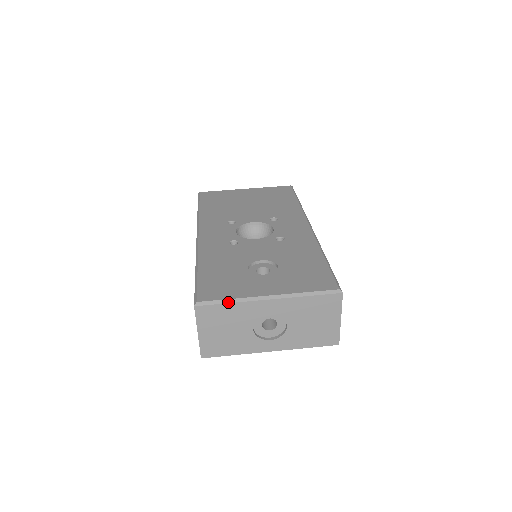
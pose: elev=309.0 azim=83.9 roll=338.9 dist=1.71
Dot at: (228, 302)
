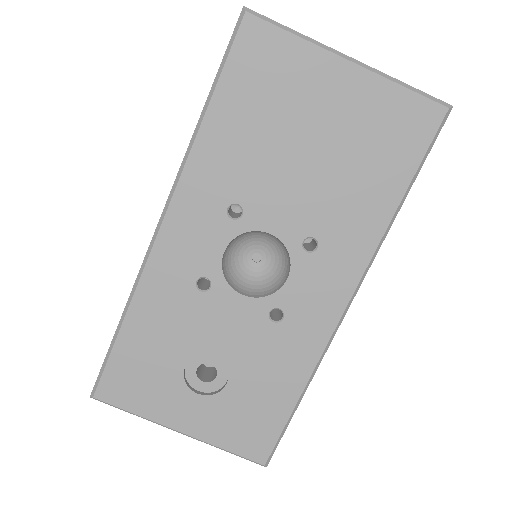
Dot at: (130, 413)
